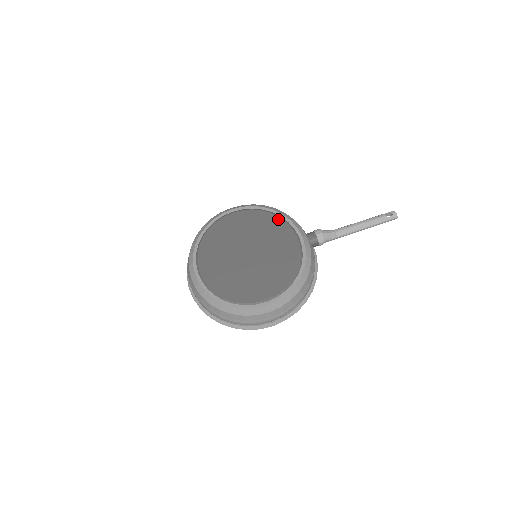
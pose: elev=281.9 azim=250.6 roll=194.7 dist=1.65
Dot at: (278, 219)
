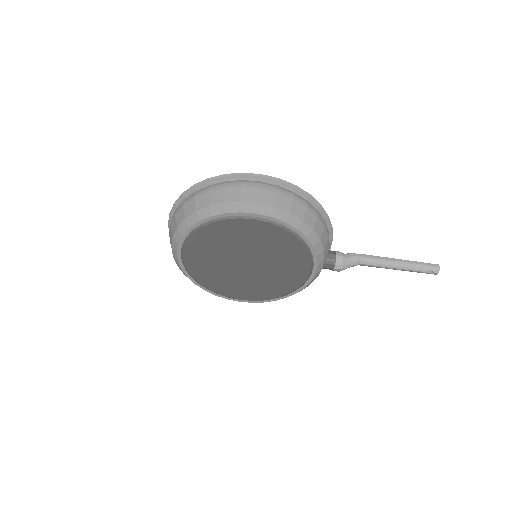
Dot at: (304, 251)
